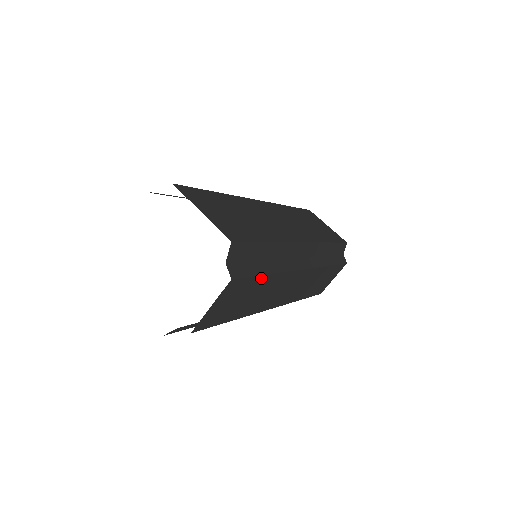
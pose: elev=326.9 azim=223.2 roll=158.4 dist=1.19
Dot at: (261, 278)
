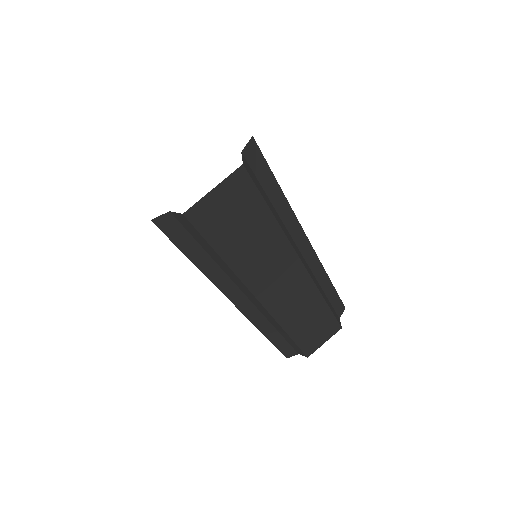
Dot at: (266, 212)
